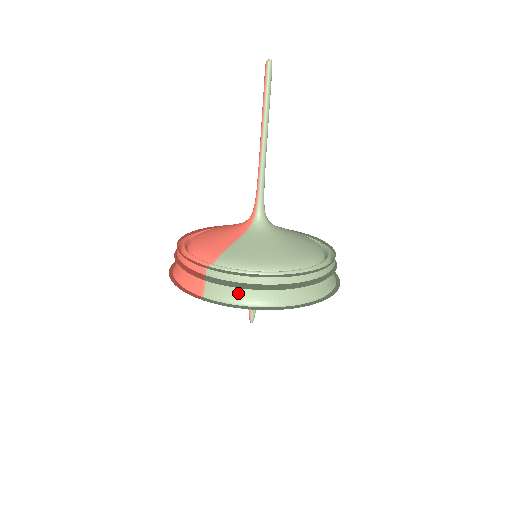
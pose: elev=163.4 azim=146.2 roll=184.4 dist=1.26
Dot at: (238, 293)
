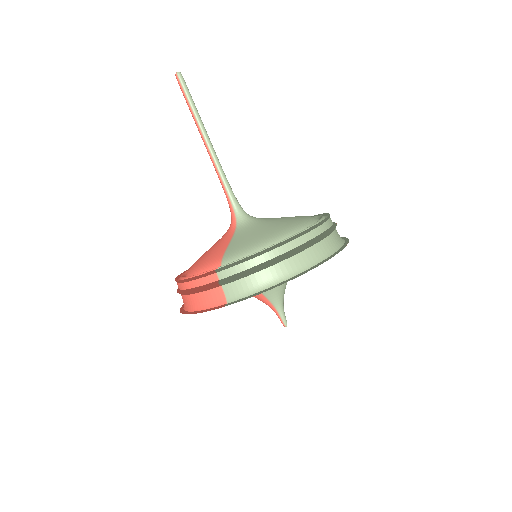
Dot at: (259, 277)
